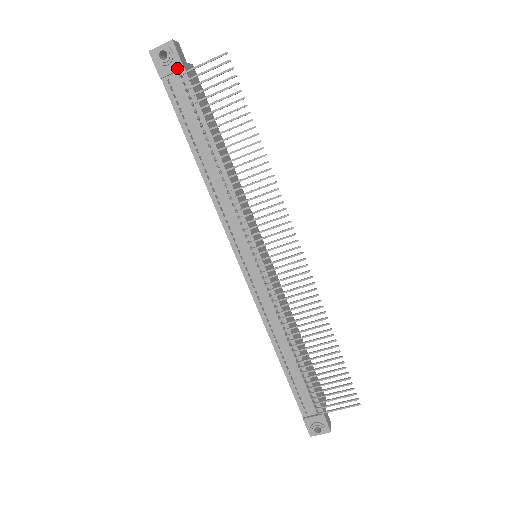
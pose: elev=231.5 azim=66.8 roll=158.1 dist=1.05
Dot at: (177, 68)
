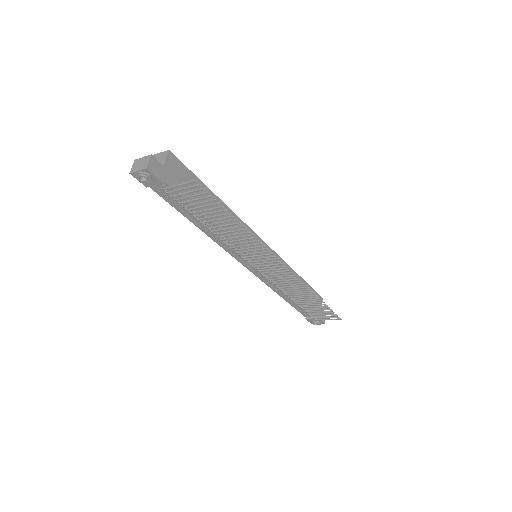
Dot at: (158, 183)
